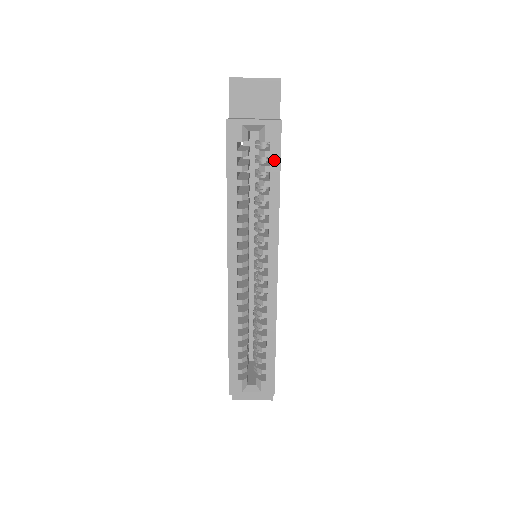
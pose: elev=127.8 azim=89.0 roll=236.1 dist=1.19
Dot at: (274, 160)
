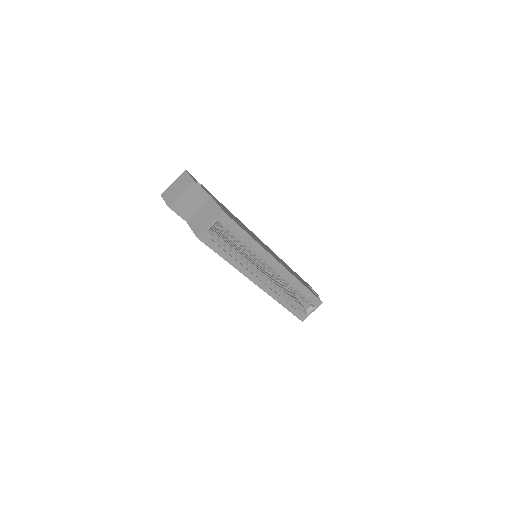
Dot at: (236, 229)
